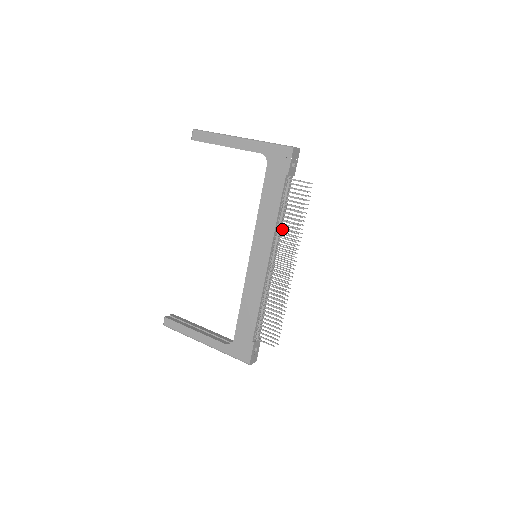
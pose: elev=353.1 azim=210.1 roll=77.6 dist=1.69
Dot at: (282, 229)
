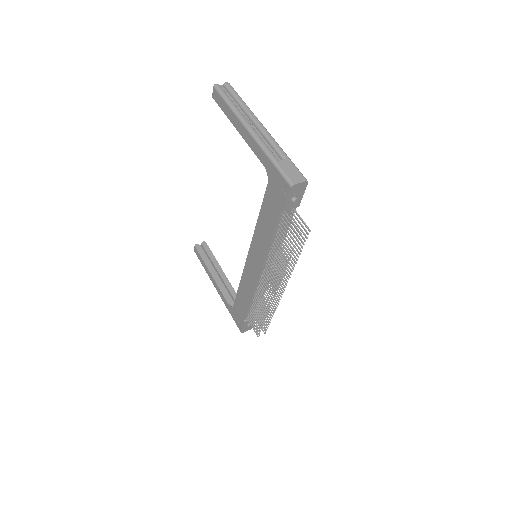
Dot at: (274, 256)
